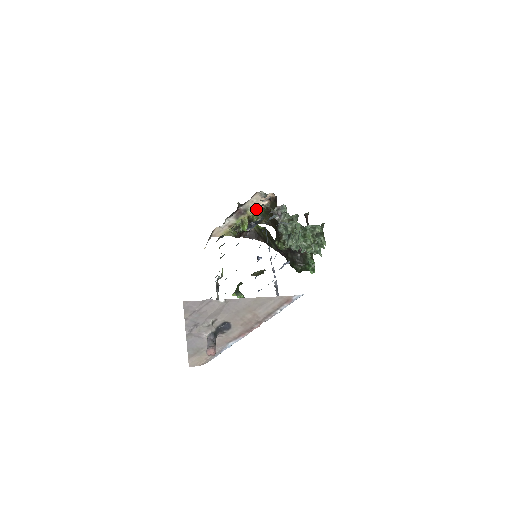
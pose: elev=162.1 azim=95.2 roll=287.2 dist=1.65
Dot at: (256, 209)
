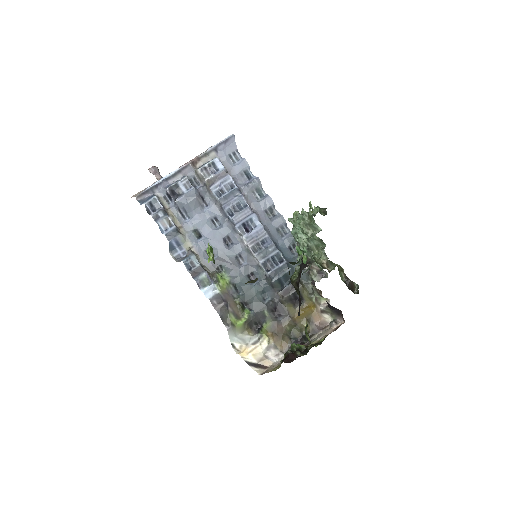
Dot at: (320, 340)
